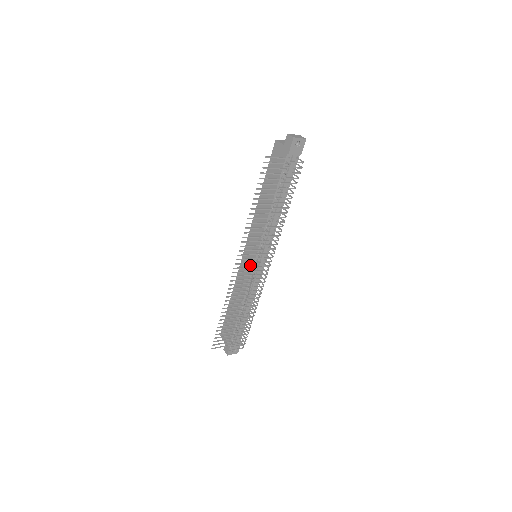
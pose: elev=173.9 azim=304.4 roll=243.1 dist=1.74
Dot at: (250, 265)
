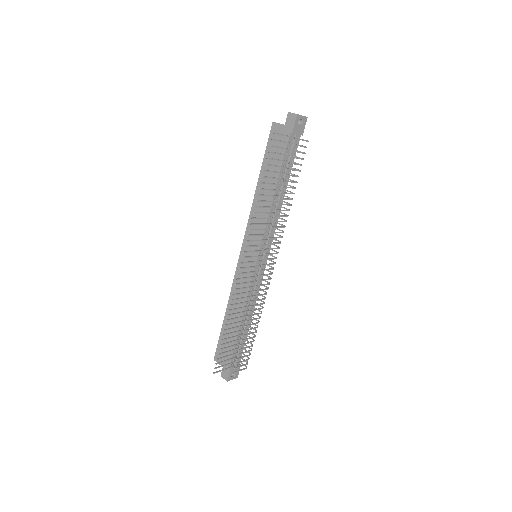
Dot at: occluded
